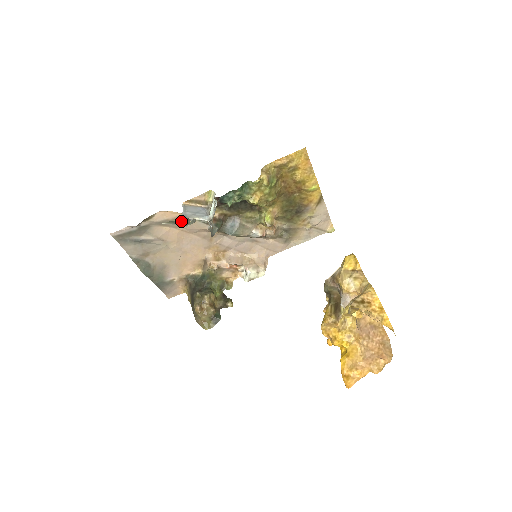
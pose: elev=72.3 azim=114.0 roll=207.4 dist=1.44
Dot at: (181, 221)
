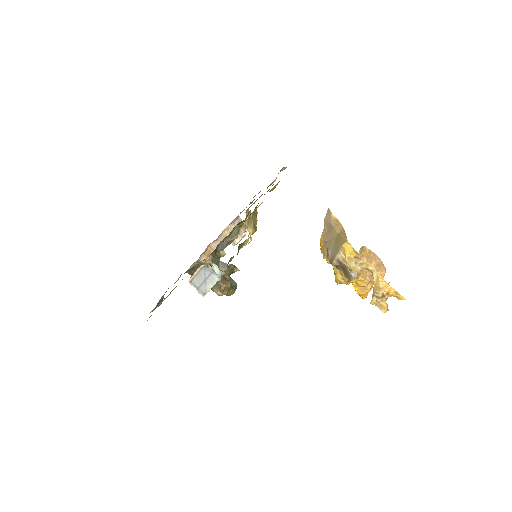
Dot at: occluded
